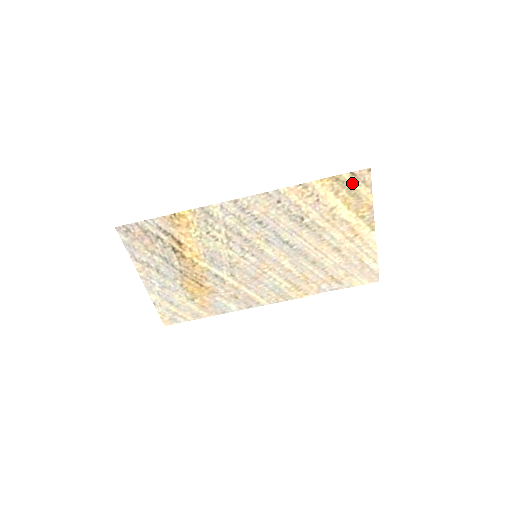
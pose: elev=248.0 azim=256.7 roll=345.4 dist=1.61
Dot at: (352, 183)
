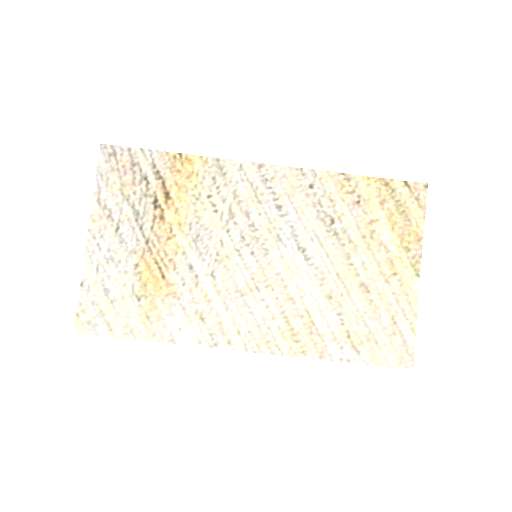
Dot at: (403, 196)
